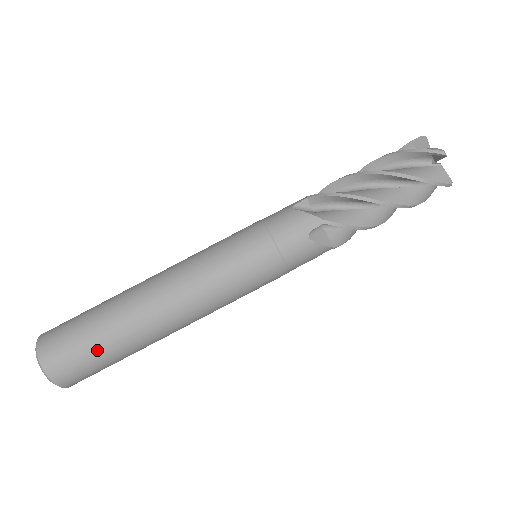
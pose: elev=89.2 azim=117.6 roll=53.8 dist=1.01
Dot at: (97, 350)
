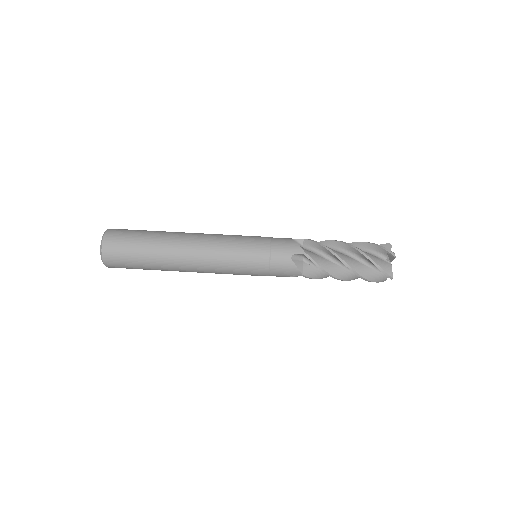
Dot at: (142, 231)
